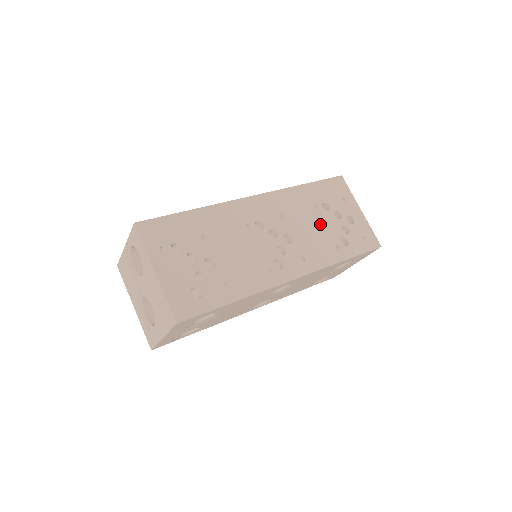
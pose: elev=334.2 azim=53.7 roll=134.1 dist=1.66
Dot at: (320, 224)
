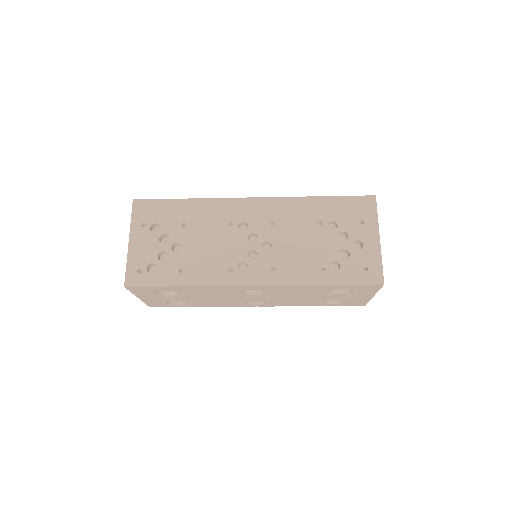
Dot at: (314, 241)
